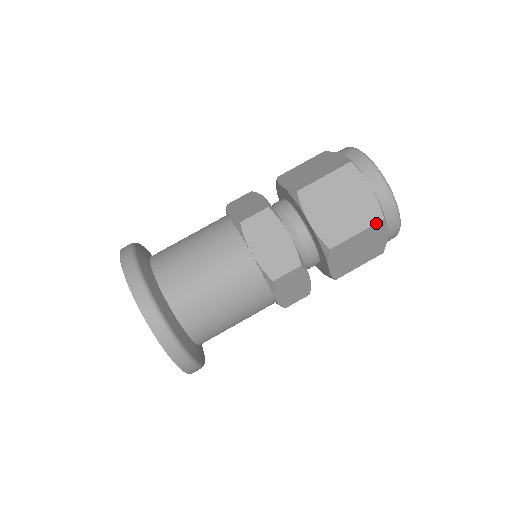
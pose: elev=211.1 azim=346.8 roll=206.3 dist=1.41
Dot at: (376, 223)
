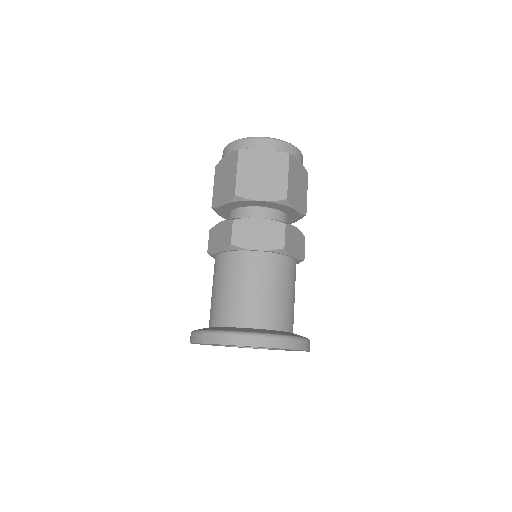
Dot at: (289, 160)
